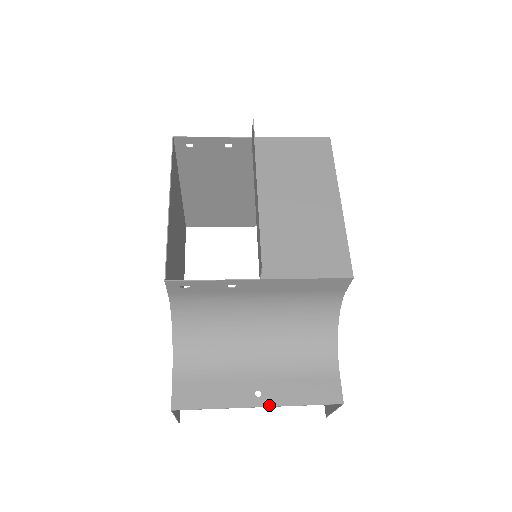
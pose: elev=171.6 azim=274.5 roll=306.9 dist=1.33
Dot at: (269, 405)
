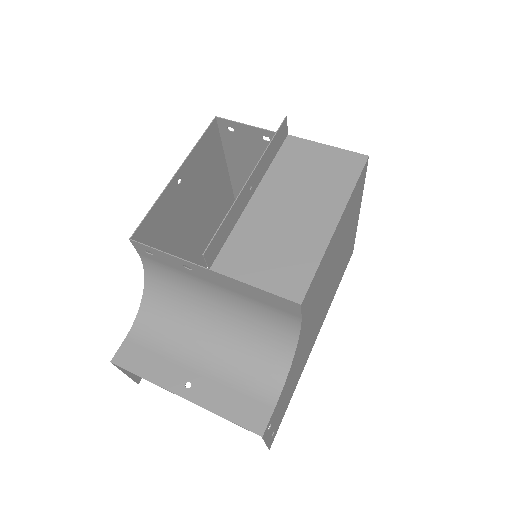
Dot at: (192, 400)
